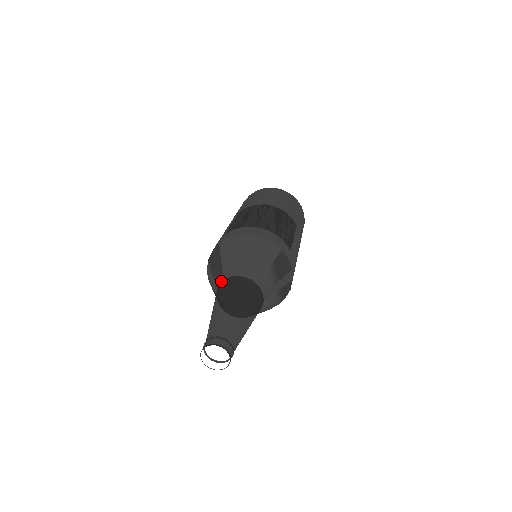
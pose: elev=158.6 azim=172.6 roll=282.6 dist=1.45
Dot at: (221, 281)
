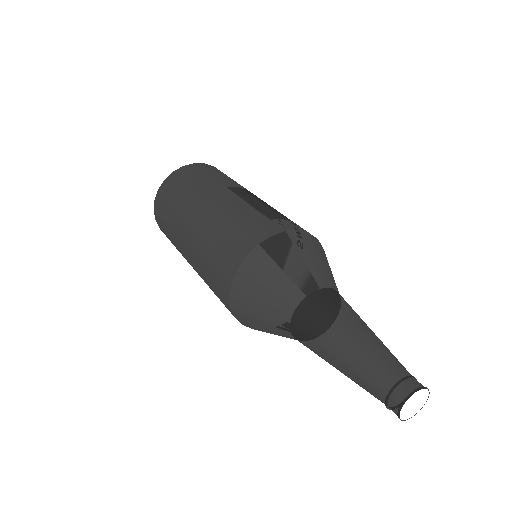
Dot at: occluded
